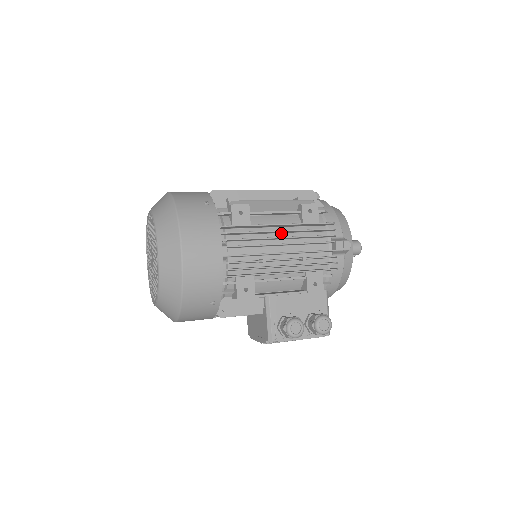
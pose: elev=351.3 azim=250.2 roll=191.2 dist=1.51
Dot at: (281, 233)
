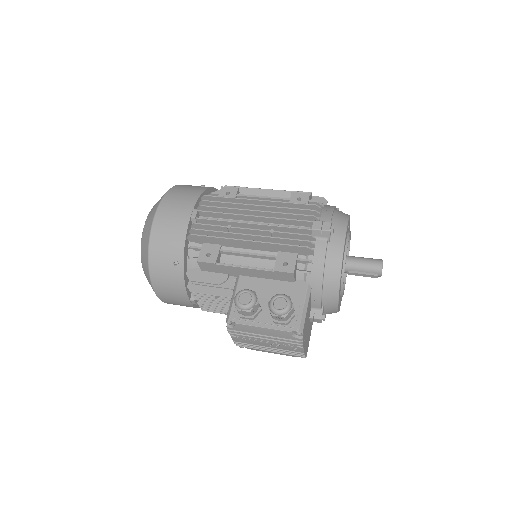
Dot at: occluded
